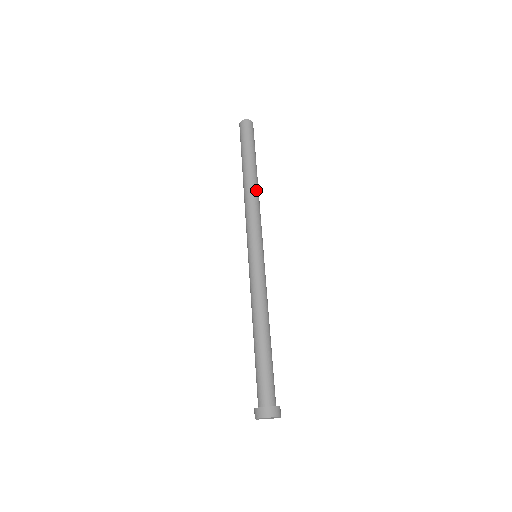
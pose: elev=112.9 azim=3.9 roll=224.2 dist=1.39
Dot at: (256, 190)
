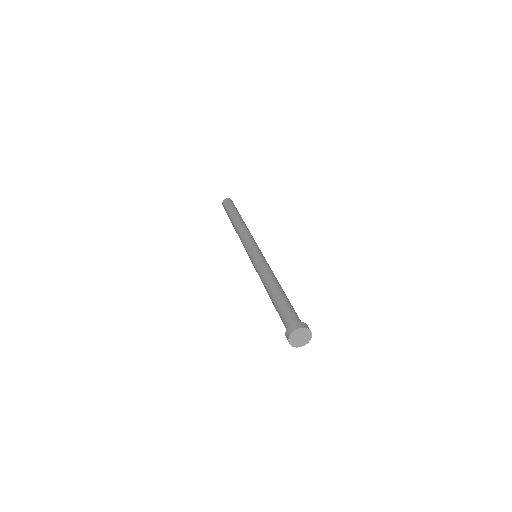
Dot at: (240, 225)
